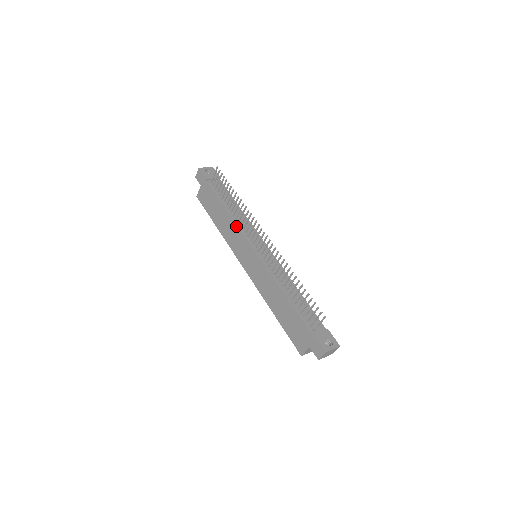
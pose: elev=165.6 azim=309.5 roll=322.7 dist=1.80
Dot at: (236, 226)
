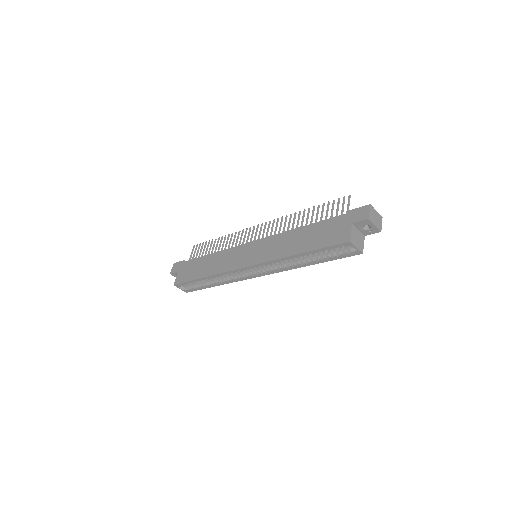
Dot at: (227, 250)
